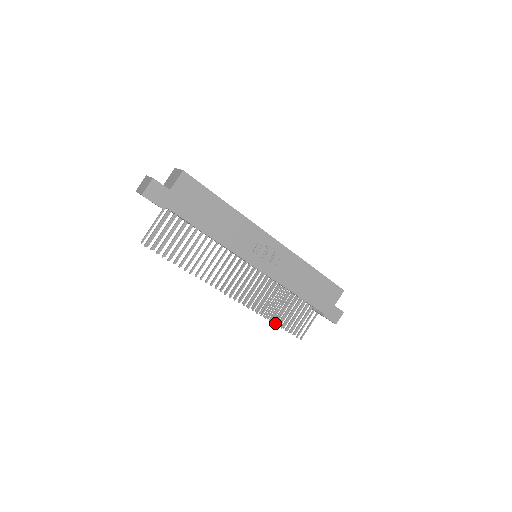
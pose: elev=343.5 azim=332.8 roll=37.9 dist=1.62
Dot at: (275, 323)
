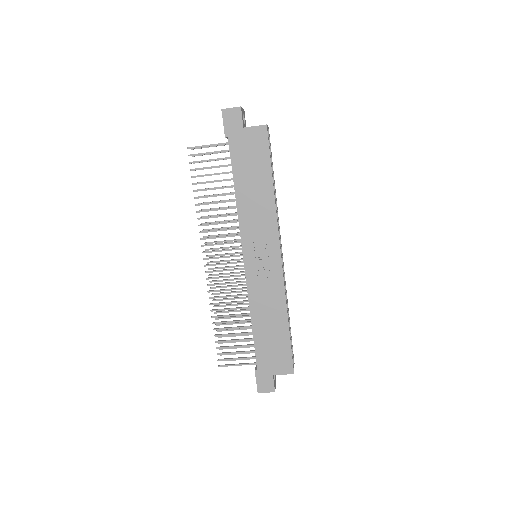
Dot at: (217, 330)
